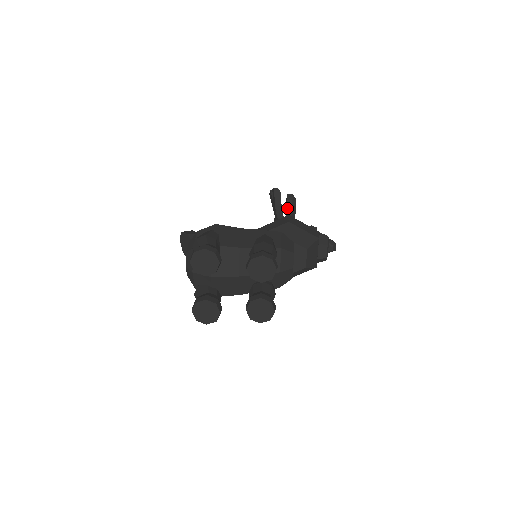
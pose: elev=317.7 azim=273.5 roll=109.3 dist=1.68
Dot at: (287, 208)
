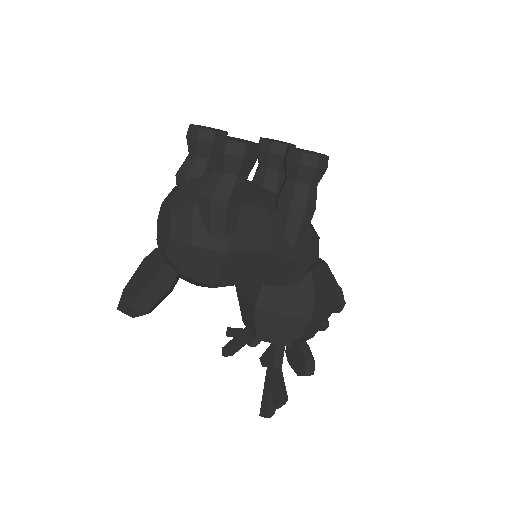
Dot at: occluded
